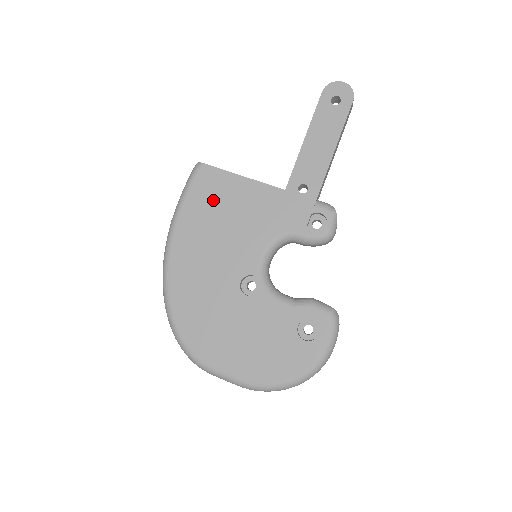
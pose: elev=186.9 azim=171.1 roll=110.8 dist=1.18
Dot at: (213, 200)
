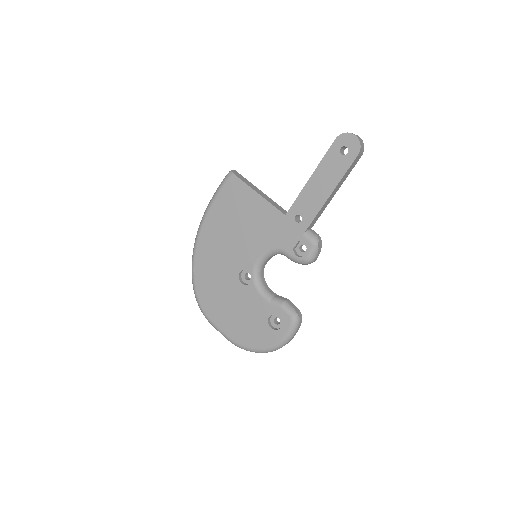
Dot at: (234, 205)
